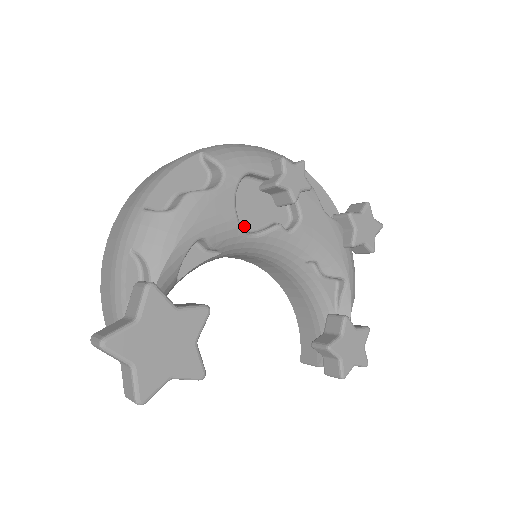
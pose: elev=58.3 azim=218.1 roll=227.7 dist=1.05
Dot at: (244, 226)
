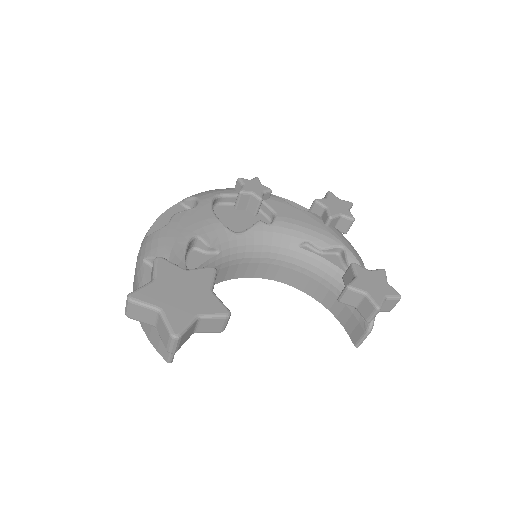
Dot at: occluded
